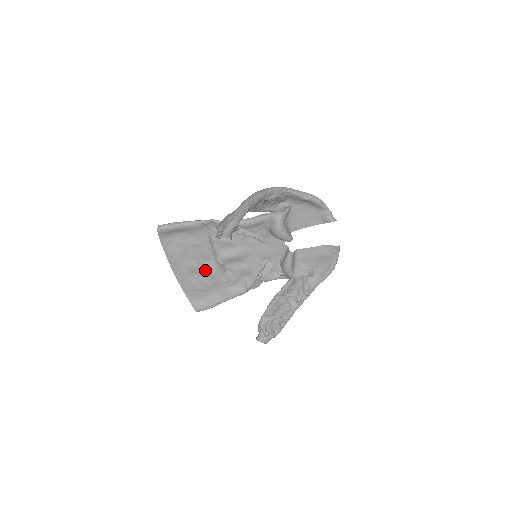
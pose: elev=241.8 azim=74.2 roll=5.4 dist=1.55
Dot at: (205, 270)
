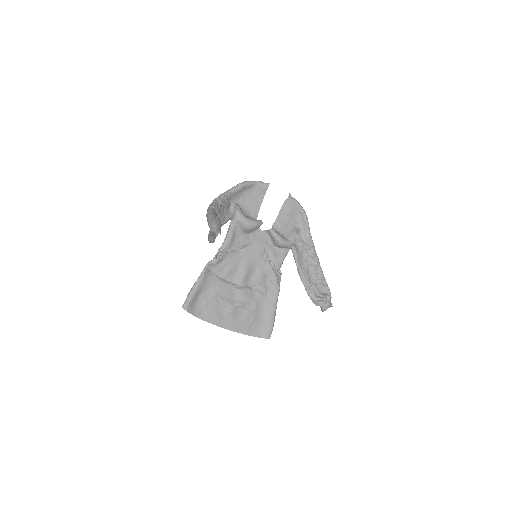
Dot at: (241, 303)
